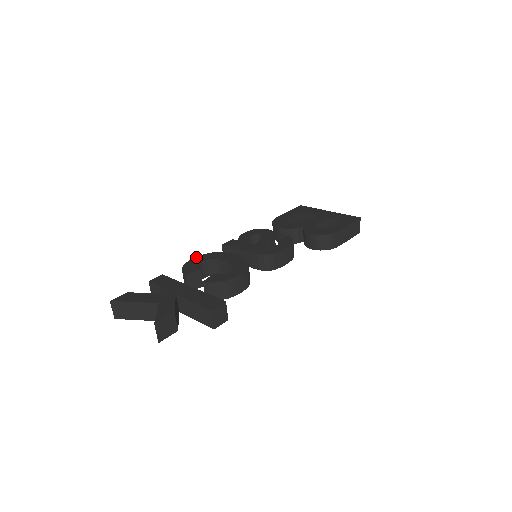
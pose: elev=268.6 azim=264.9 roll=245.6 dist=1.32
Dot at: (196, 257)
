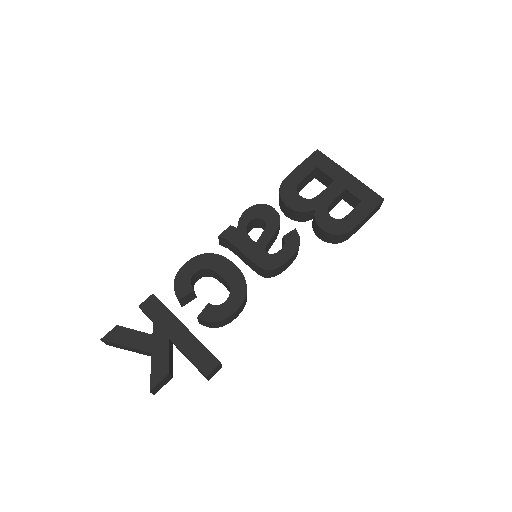
Dot at: (189, 261)
